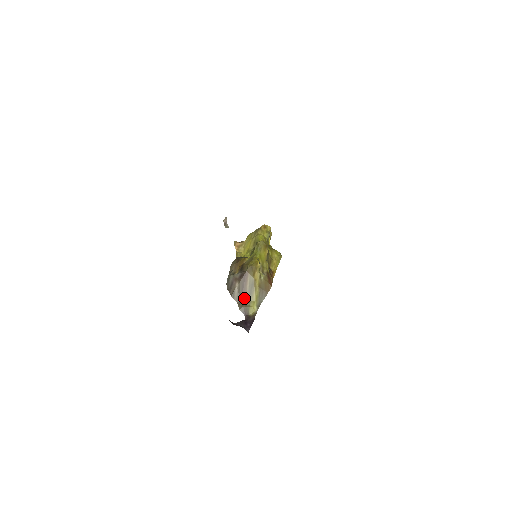
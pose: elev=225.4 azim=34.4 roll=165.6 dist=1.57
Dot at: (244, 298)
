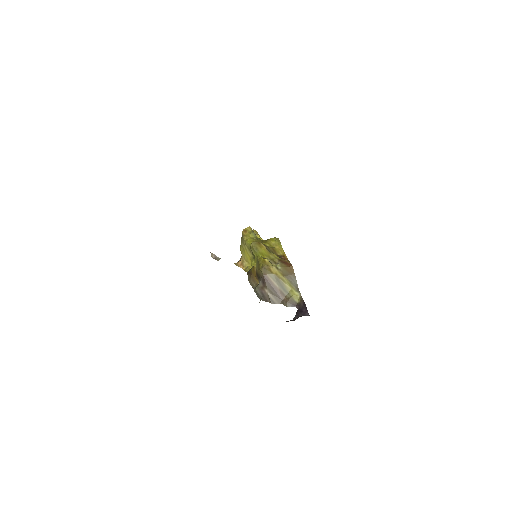
Dot at: (282, 295)
